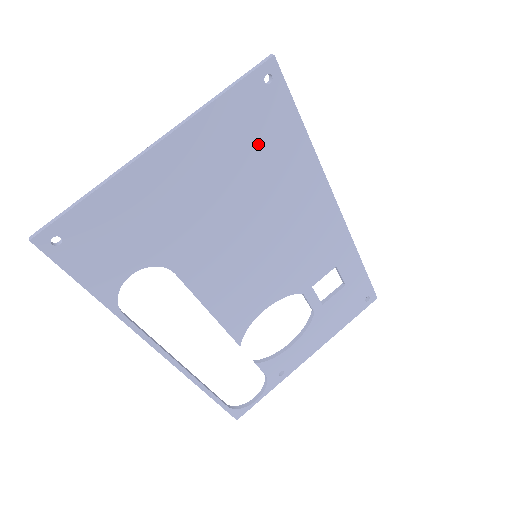
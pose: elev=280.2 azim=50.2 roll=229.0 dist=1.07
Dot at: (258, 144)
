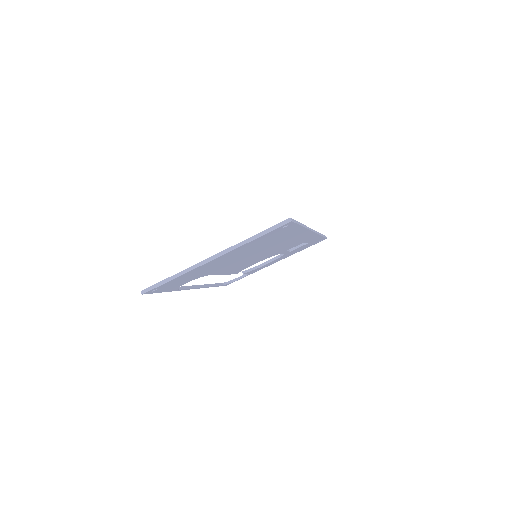
Dot at: (271, 239)
